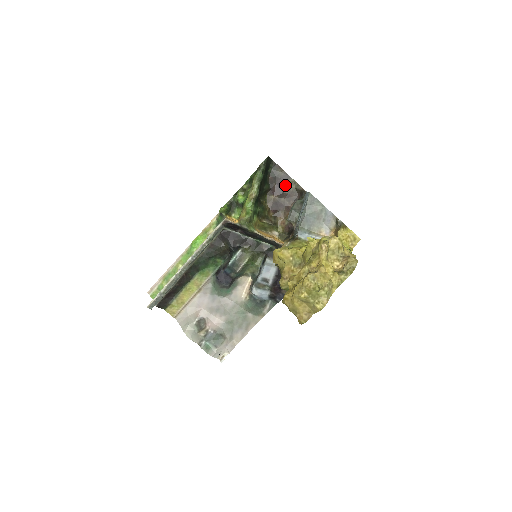
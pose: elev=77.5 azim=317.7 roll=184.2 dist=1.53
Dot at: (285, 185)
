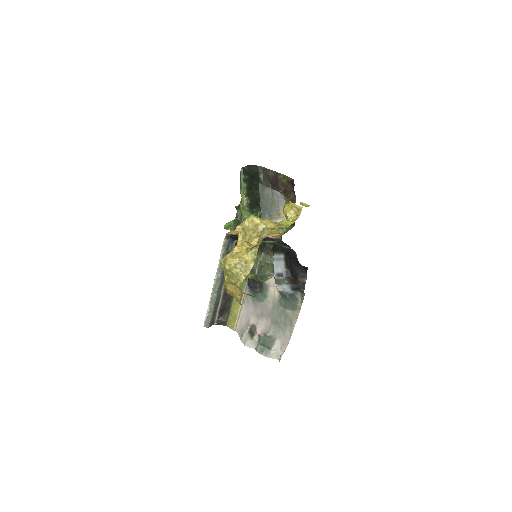
Dot at: (278, 182)
